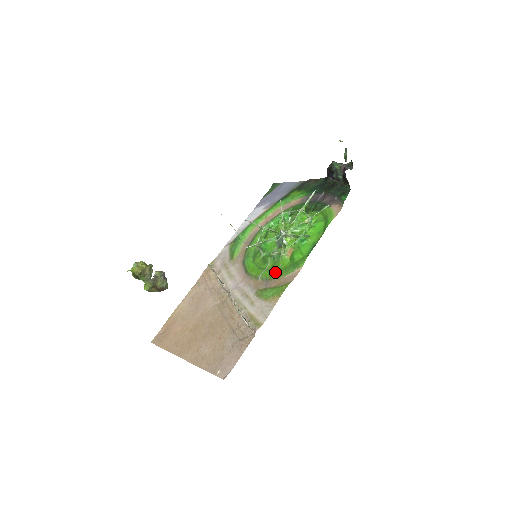
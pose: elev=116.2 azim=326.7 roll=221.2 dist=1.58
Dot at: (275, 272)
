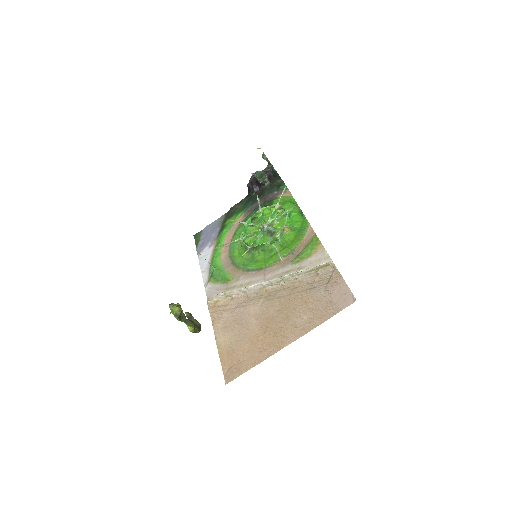
Dot at: (291, 244)
